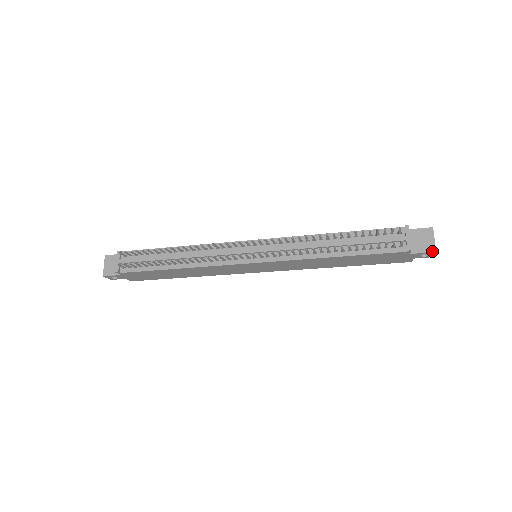
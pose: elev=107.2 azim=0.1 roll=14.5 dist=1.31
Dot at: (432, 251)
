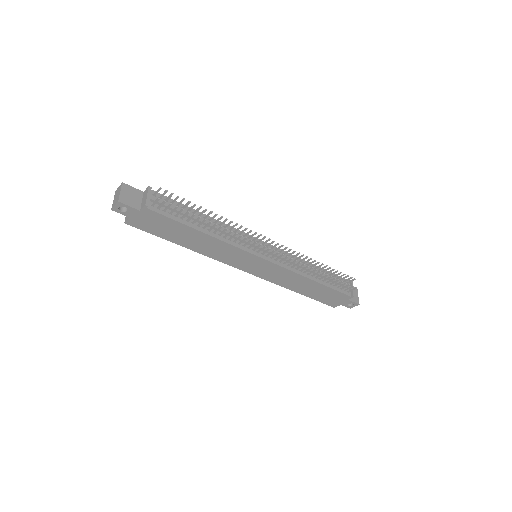
Dot at: (358, 303)
